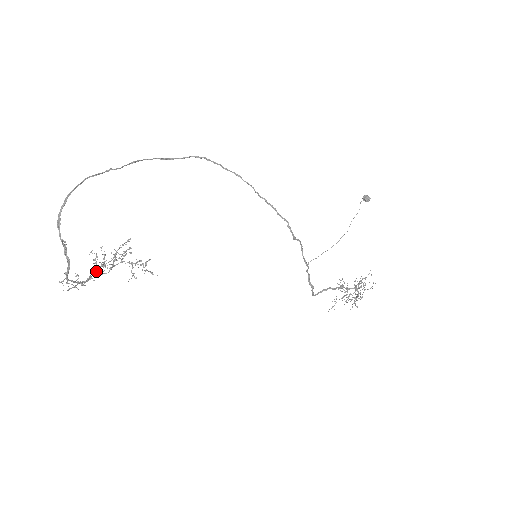
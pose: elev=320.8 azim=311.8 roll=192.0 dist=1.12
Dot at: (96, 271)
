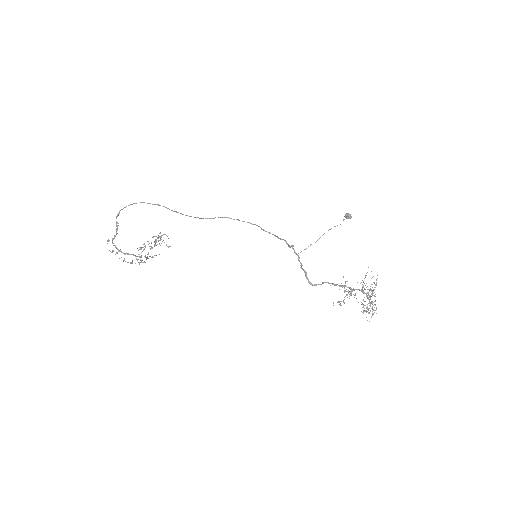
Dot at: (135, 256)
